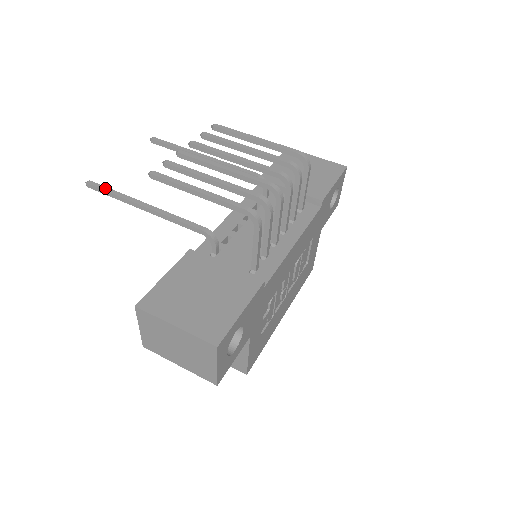
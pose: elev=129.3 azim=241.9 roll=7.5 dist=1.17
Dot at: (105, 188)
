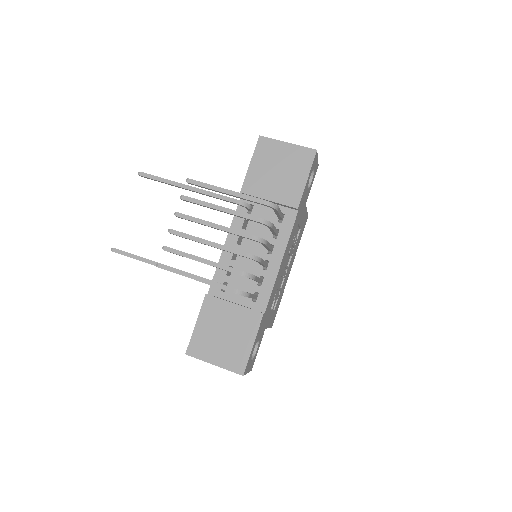
Dot at: (127, 254)
